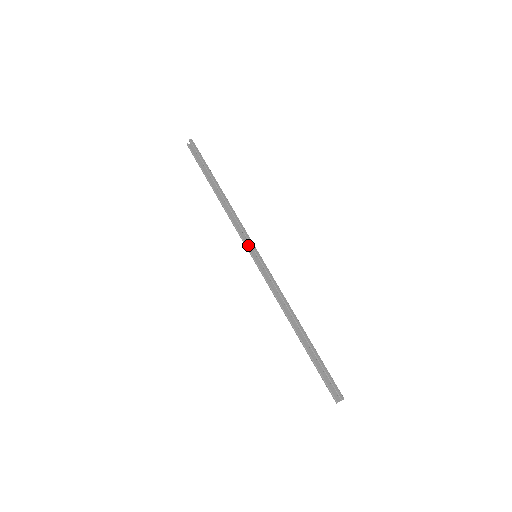
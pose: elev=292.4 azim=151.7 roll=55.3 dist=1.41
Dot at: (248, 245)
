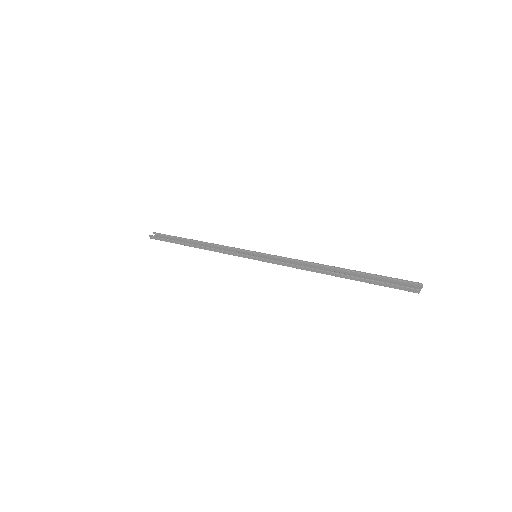
Dot at: (242, 256)
